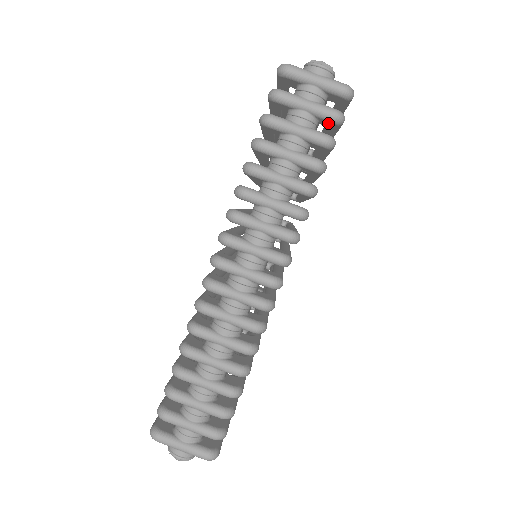
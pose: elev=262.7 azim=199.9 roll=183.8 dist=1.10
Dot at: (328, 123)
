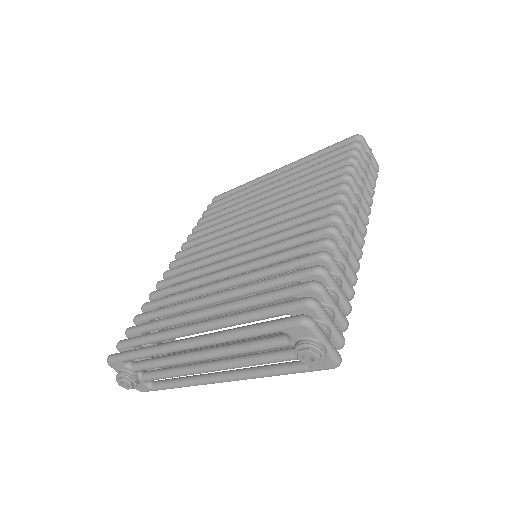
Dot at: occluded
